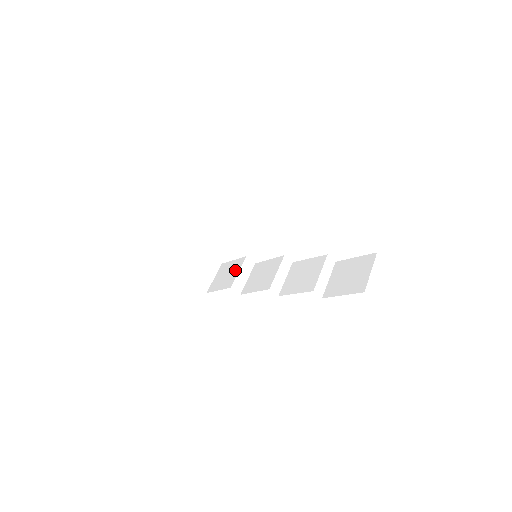
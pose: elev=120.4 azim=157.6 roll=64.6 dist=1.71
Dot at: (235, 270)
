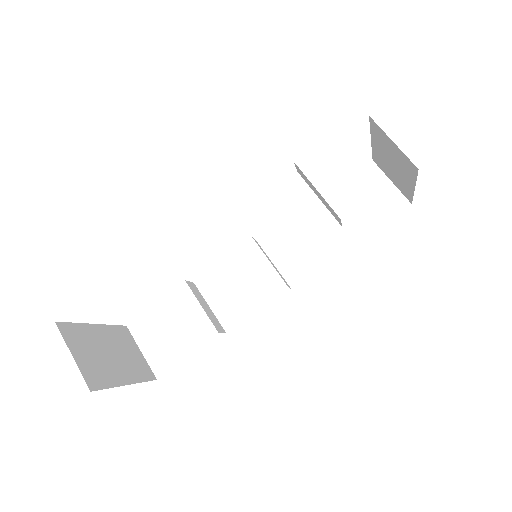
Dot at: (188, 310)
